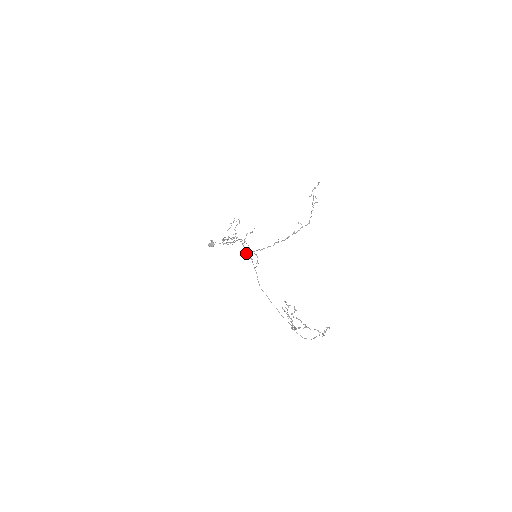
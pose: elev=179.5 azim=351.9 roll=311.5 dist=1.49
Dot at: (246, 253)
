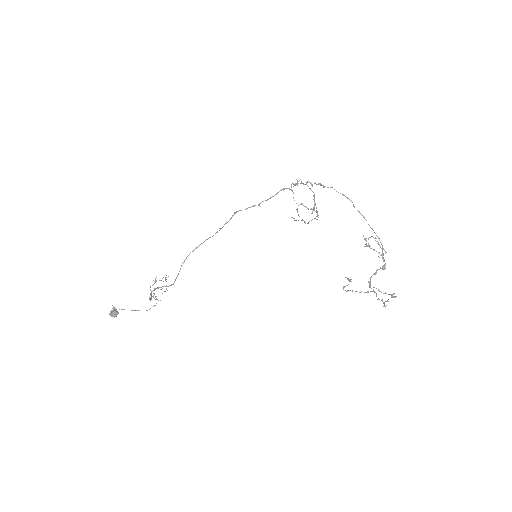
Dot at: (315, 182)
